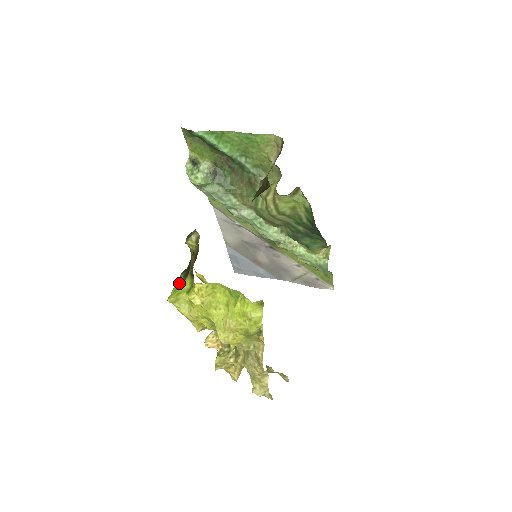
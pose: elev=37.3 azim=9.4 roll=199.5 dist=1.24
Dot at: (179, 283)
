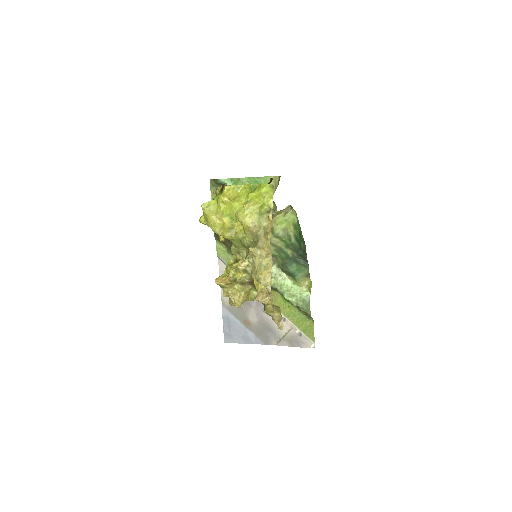
Dot at: occluded
